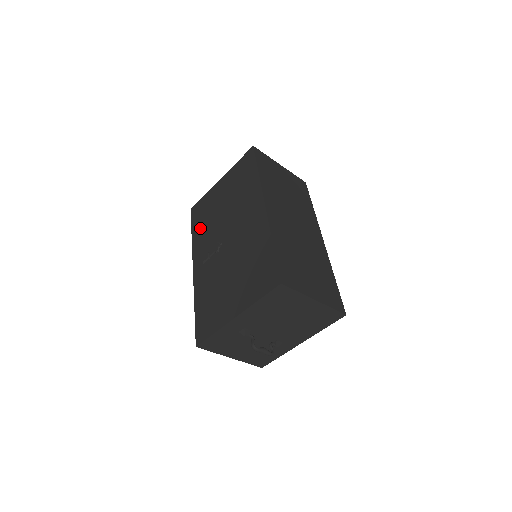
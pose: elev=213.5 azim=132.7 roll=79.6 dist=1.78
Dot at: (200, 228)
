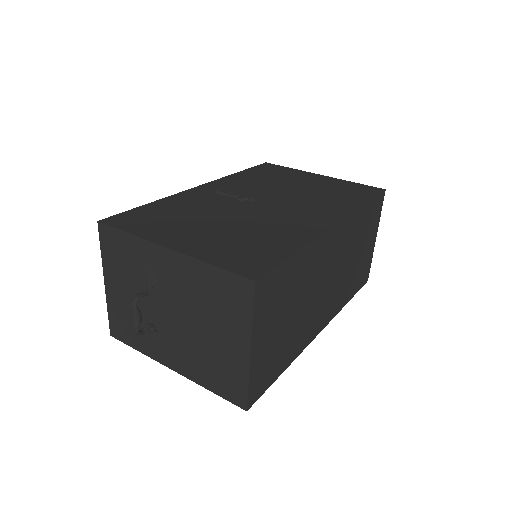
Dot at: (253, 176)
